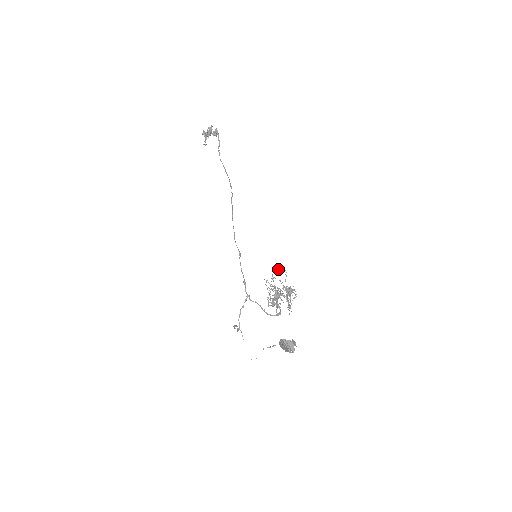
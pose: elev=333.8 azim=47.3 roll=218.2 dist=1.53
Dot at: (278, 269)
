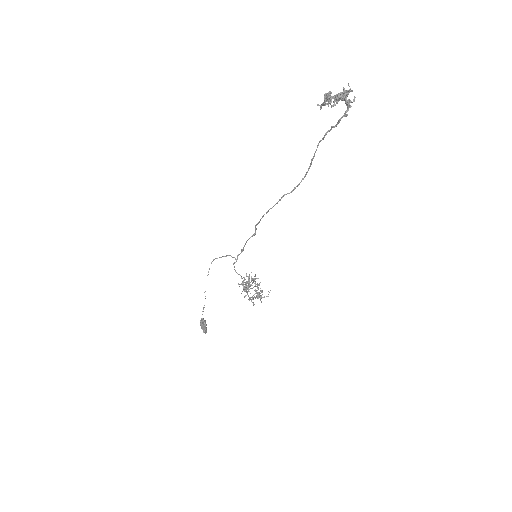
Dot at: (257, 284)
